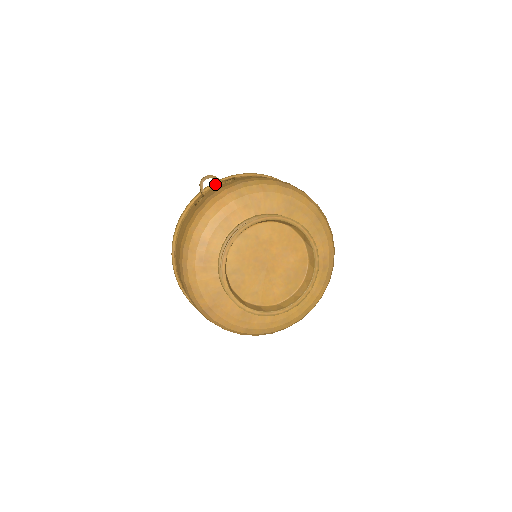
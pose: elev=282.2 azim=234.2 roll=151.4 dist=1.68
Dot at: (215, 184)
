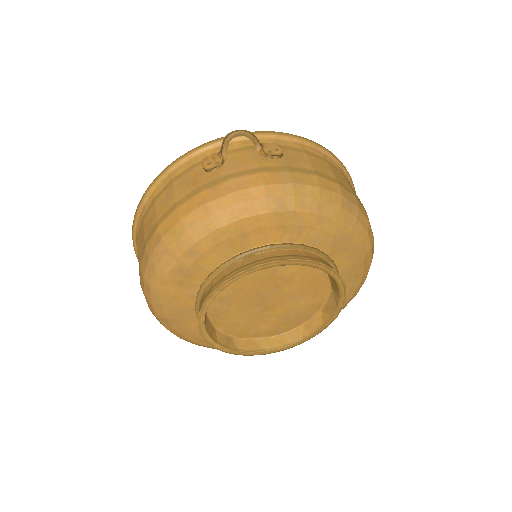
Dot at: (248, 138)
